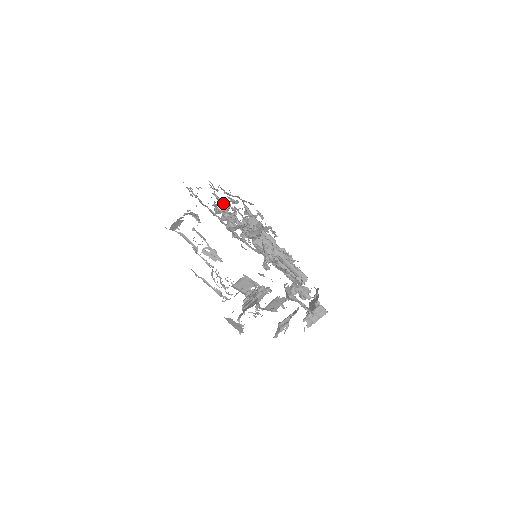
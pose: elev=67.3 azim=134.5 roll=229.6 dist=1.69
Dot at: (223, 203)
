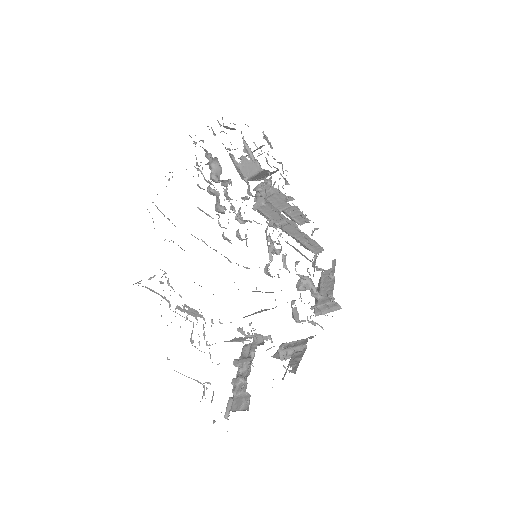
Dot at: (209, 181)
